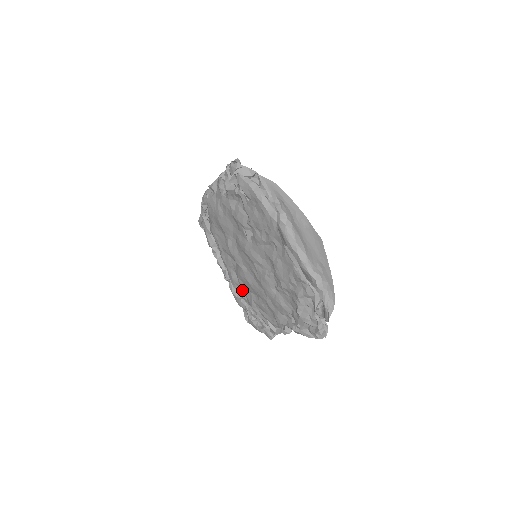
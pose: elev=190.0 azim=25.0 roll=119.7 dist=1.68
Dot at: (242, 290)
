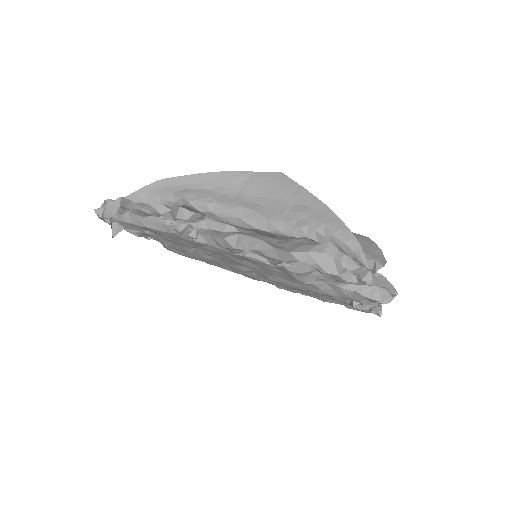
Dot at: (300, 291)
